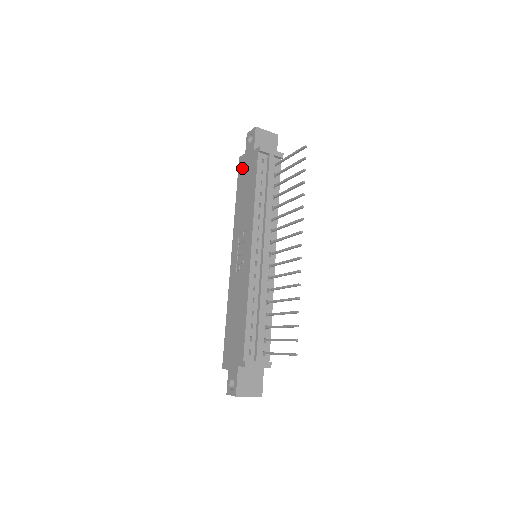
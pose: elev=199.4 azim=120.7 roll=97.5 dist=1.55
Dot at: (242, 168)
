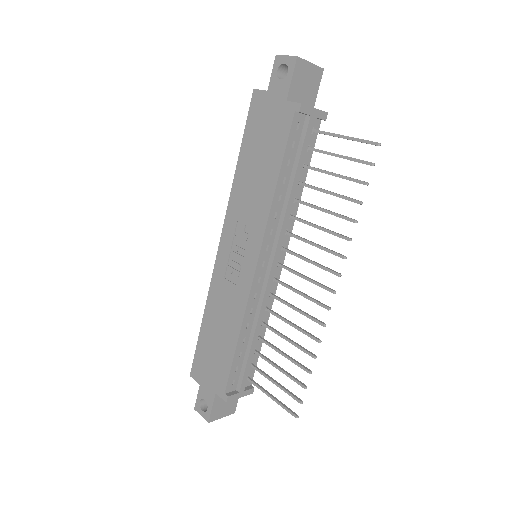
Dot at: (257, 115)
